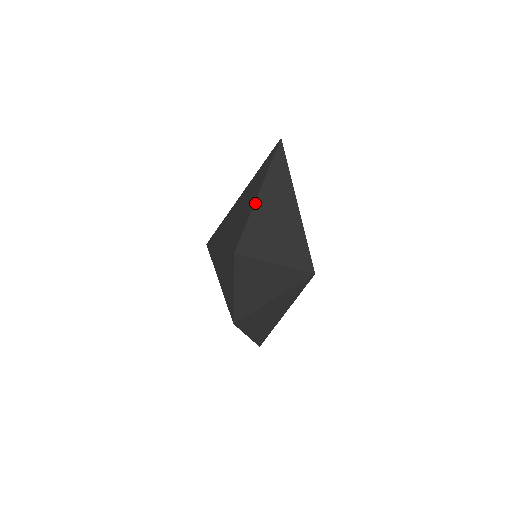
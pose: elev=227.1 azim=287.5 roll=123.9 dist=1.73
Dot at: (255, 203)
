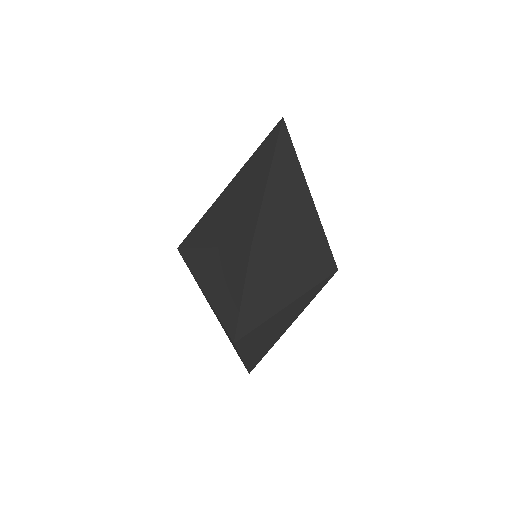
Dot at: (266, 187)
